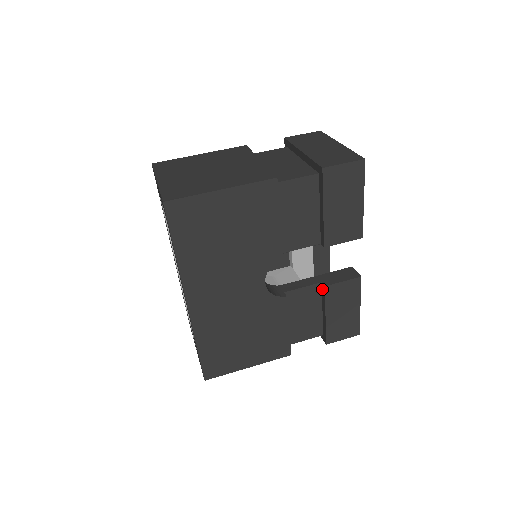
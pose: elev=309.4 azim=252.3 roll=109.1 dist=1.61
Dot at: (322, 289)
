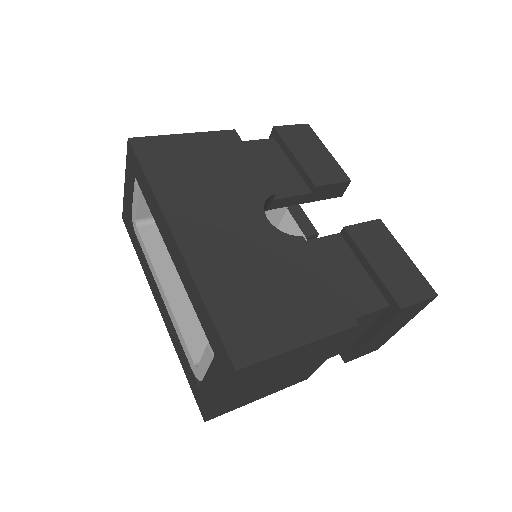
Dot at: (345, 239)
